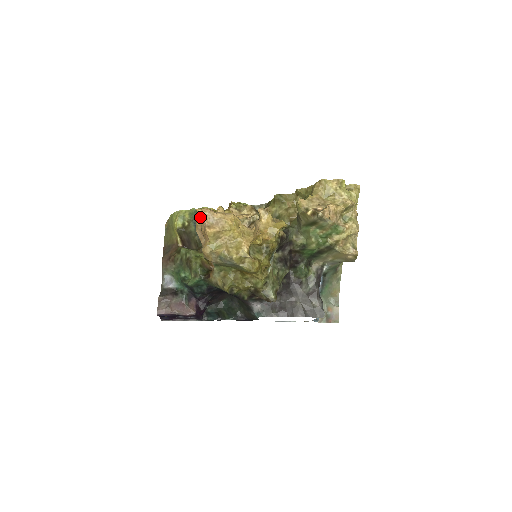
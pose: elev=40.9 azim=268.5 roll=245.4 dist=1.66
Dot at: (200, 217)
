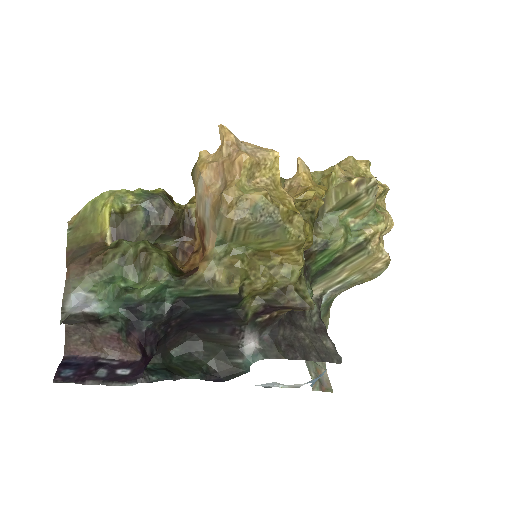
Dot at: (226, 139)
